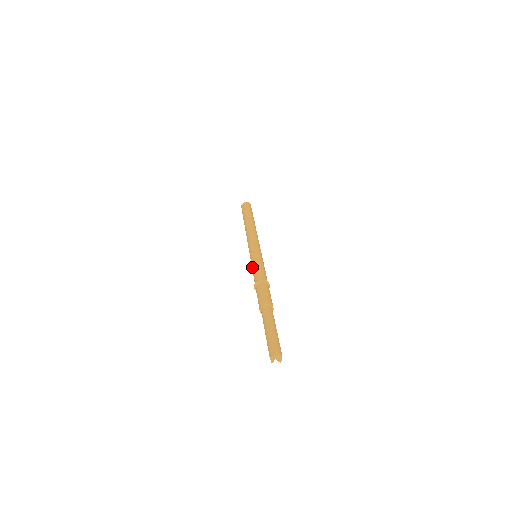
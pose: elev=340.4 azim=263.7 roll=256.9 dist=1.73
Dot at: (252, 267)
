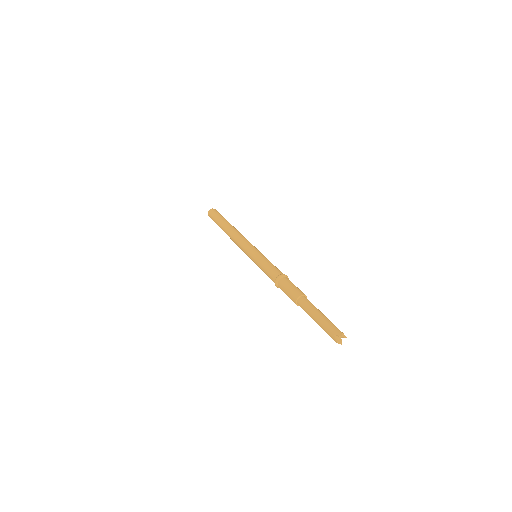
Dot at: (263, 263)
